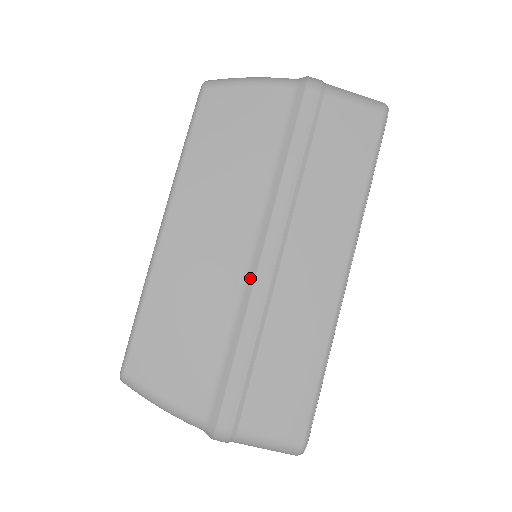
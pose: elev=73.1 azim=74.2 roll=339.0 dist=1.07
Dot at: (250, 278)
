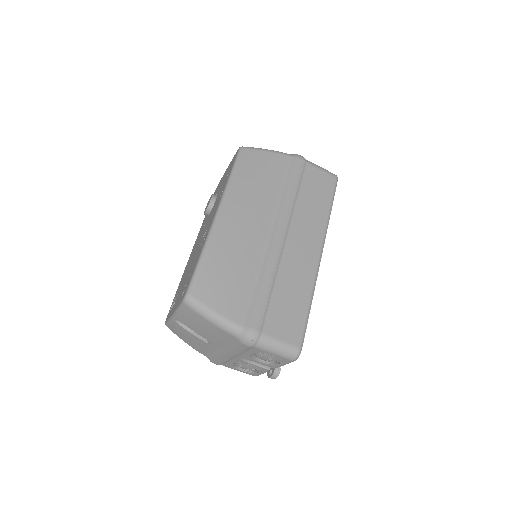
Dot at: (269, 247)
